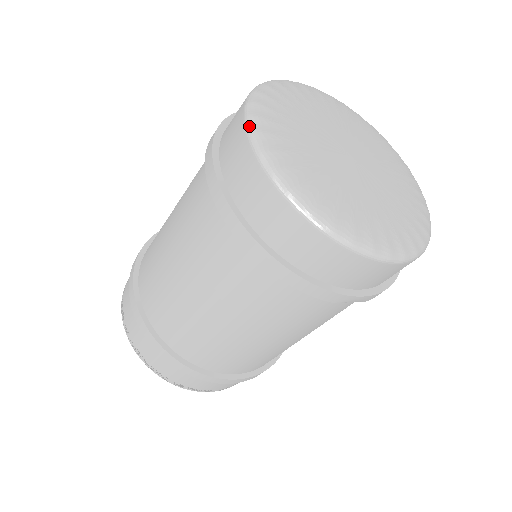
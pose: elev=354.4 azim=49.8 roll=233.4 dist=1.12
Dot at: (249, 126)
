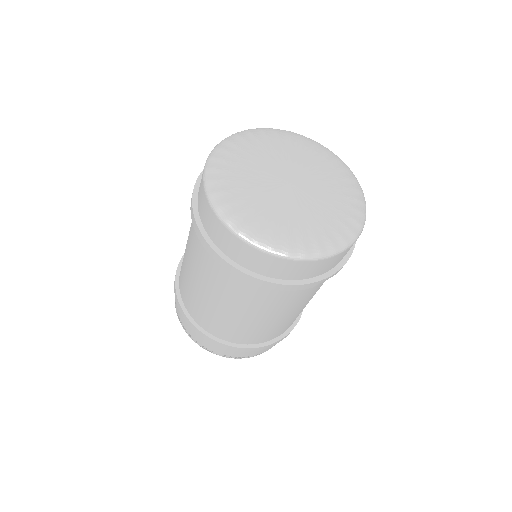
Dot at: (212, 204)
